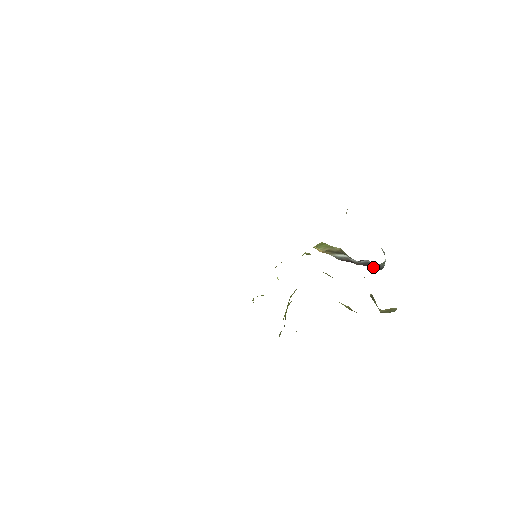
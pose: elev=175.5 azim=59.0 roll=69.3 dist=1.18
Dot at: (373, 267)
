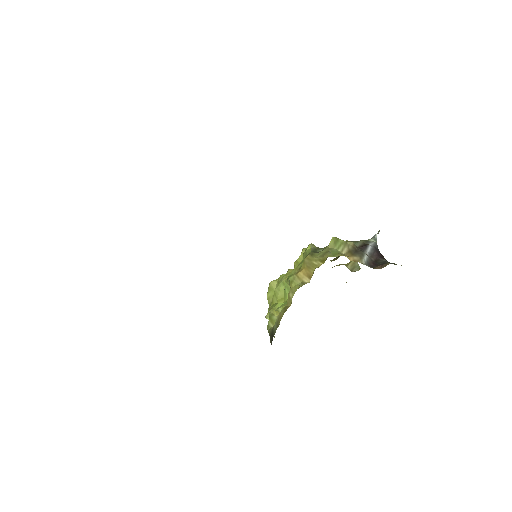
Dot at: (381, 255)
